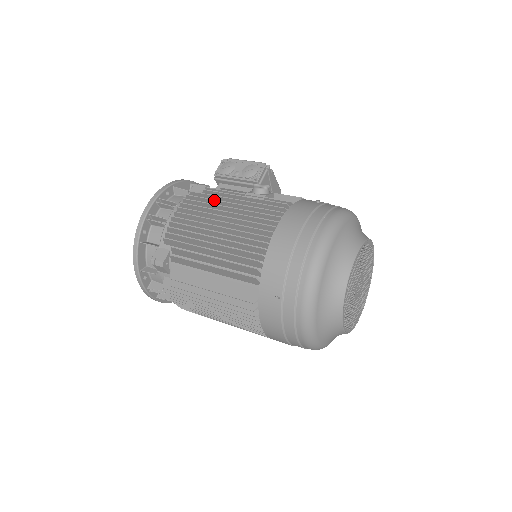
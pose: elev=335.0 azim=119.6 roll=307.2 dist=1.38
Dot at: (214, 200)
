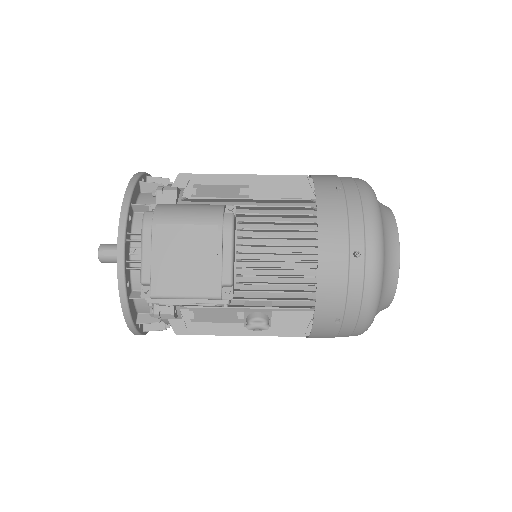
Dot at: (216, 335)
